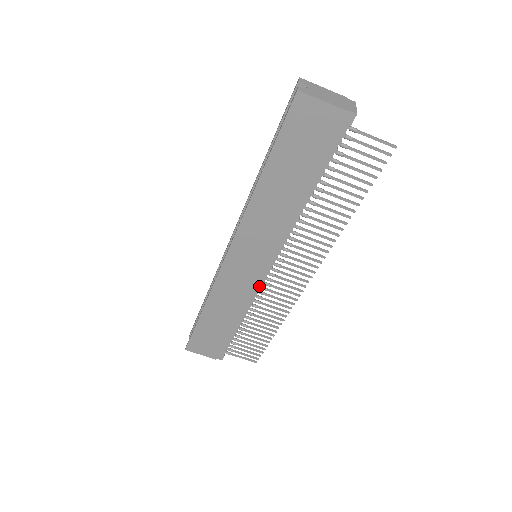
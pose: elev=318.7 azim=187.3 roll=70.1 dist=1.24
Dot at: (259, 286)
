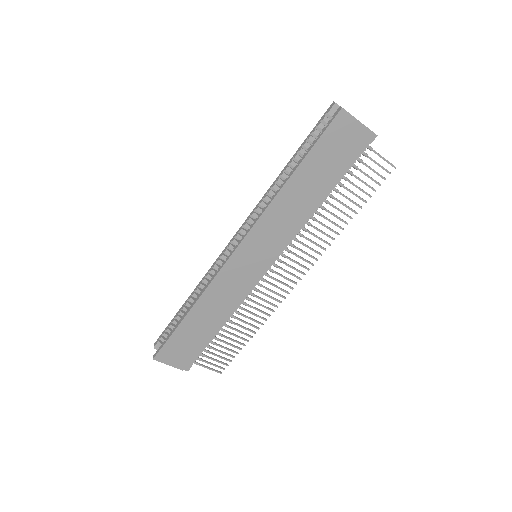
Dot at: (253, 286)
